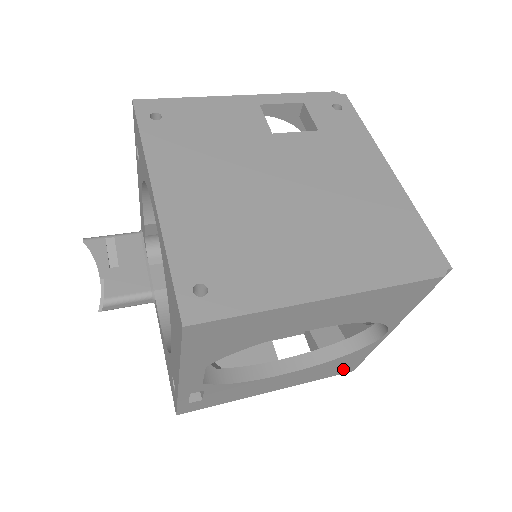
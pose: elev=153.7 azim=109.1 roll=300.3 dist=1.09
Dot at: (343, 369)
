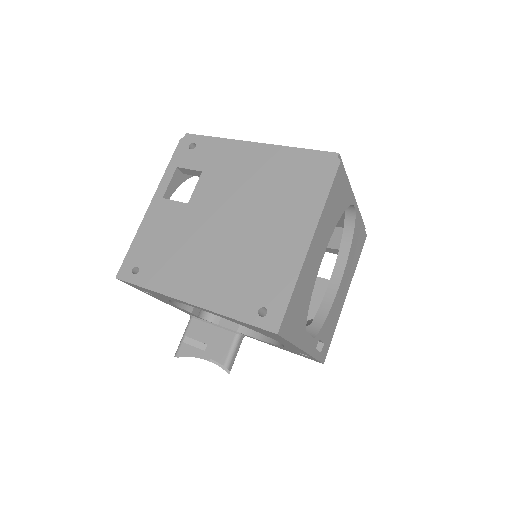
Dot at: (361, 242)
